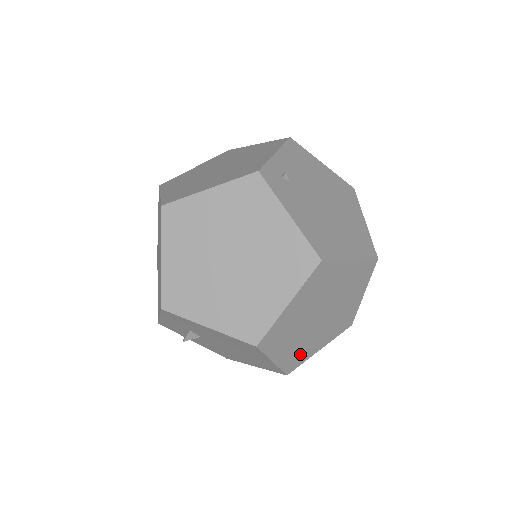
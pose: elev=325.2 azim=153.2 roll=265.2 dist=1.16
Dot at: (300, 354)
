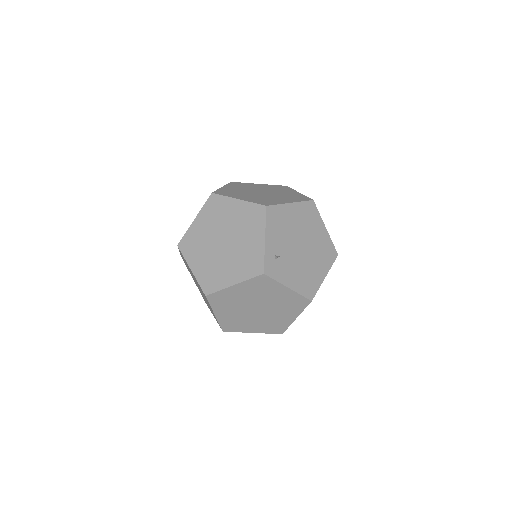
Dot at: occluded
